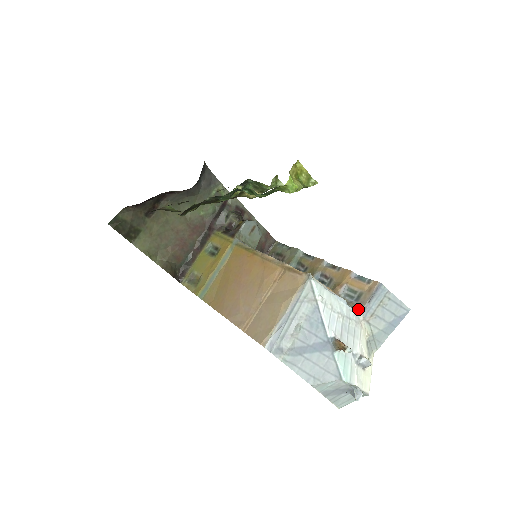
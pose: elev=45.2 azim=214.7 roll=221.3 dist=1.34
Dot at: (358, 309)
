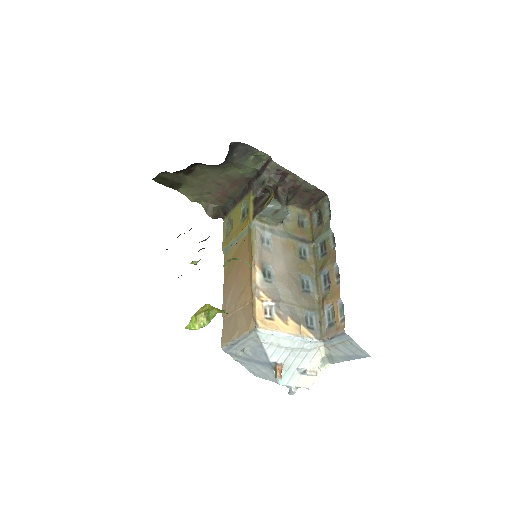
Dot at: (320, 338)
